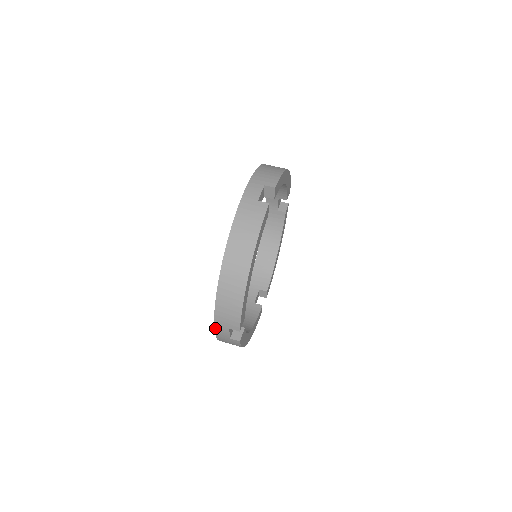
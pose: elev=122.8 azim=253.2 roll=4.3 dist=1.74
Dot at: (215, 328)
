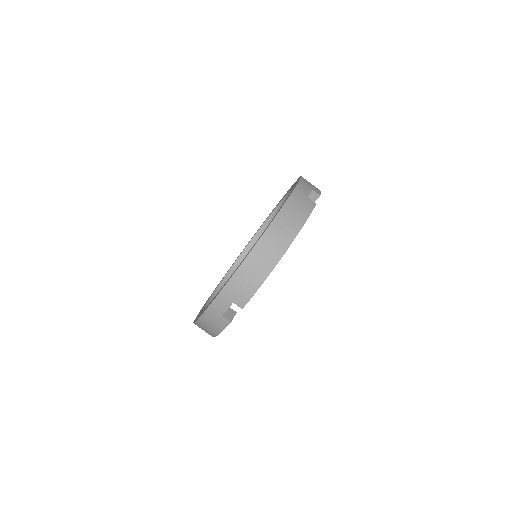
Dot at: occluded
